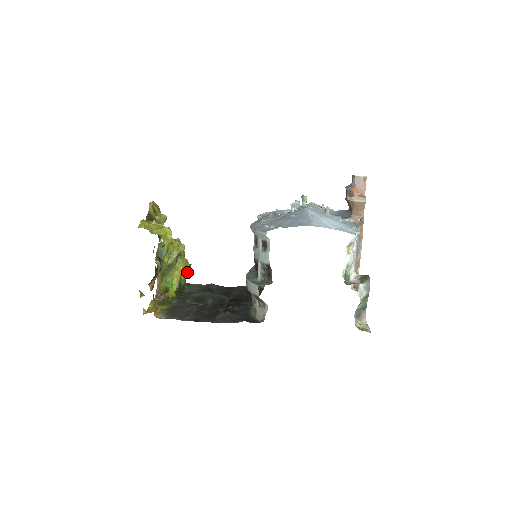
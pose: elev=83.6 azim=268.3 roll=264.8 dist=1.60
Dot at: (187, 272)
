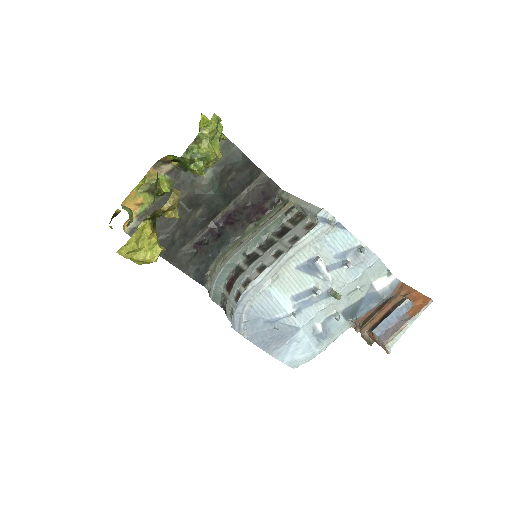
Dot at: occluded
